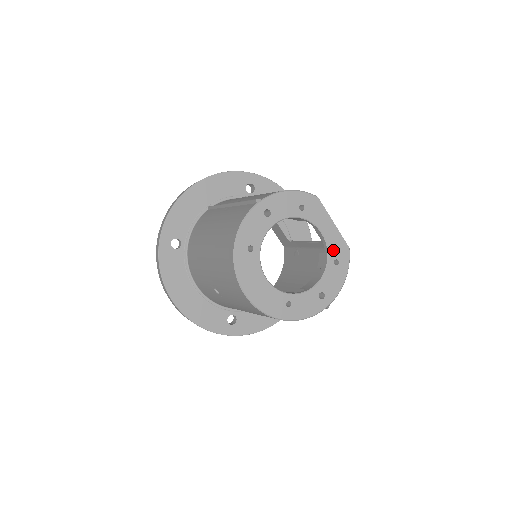
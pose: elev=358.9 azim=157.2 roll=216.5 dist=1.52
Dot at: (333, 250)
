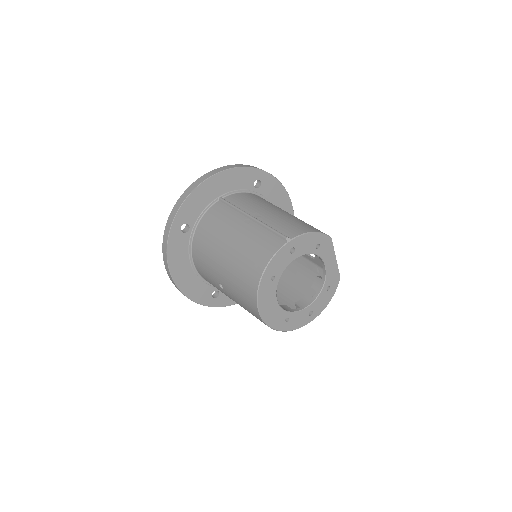
Dot at: (329, 279)
